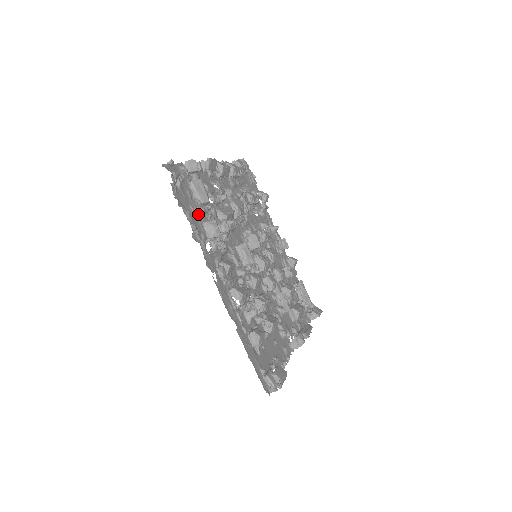
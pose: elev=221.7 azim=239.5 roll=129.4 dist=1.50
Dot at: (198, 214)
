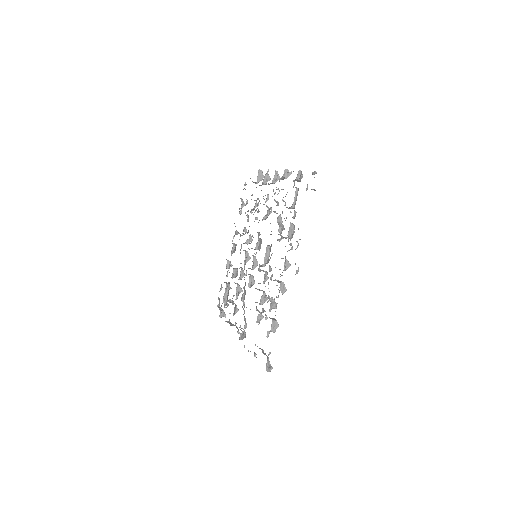
Dot at: (295, 216)
